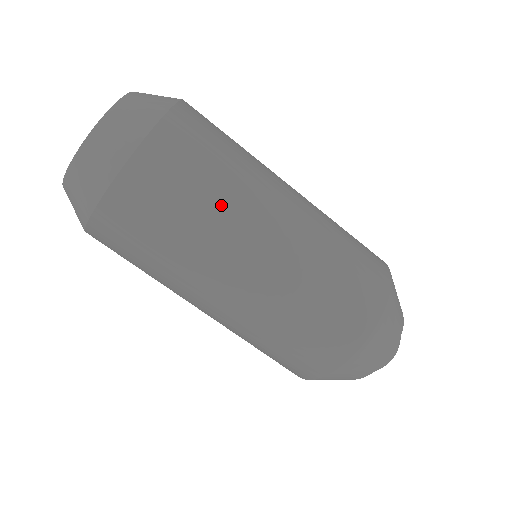
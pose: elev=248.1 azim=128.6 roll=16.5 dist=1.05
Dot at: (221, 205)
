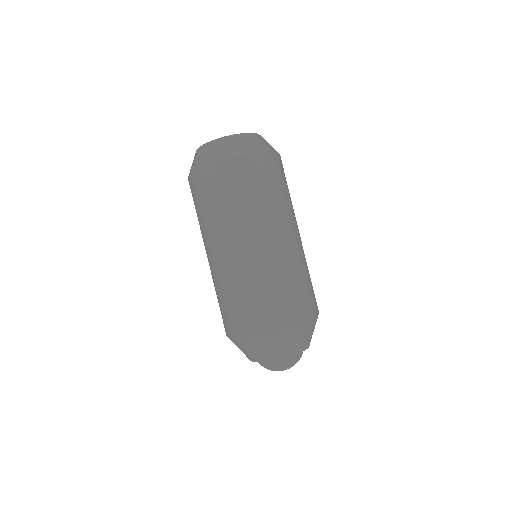
Dot at: (286, 203)
